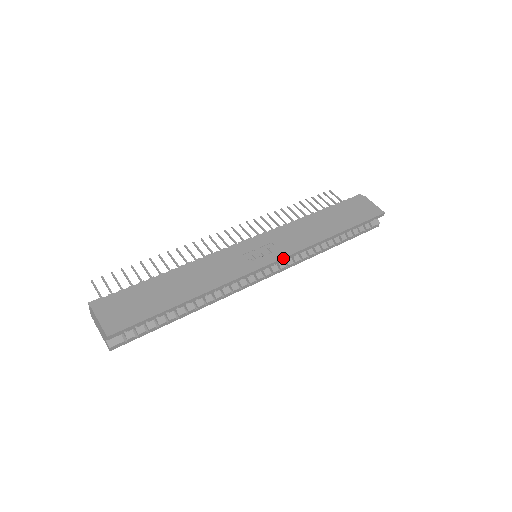
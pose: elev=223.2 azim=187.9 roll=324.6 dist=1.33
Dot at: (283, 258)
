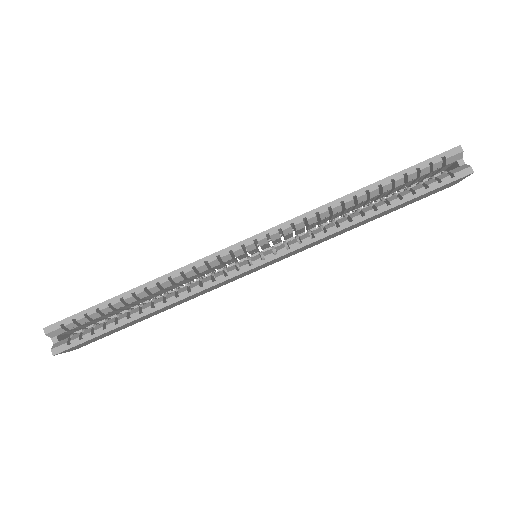
Dot at: (266, 231)
